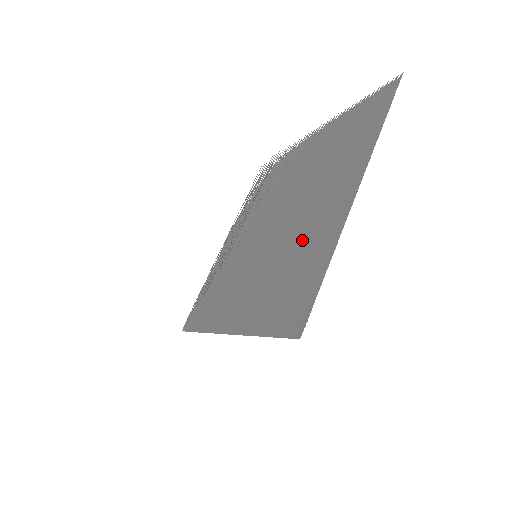
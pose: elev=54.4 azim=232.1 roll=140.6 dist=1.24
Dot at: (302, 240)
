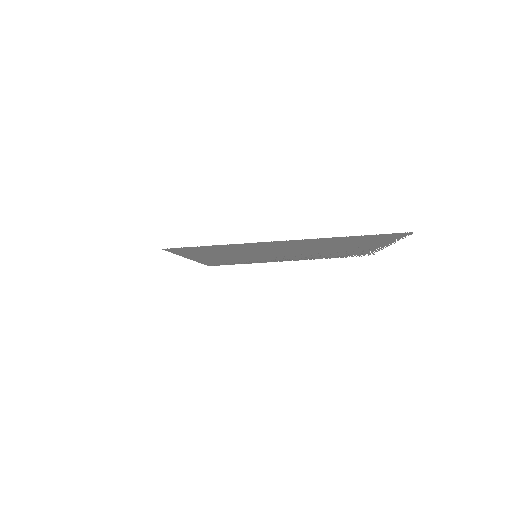
Dot at: (253, 249)
